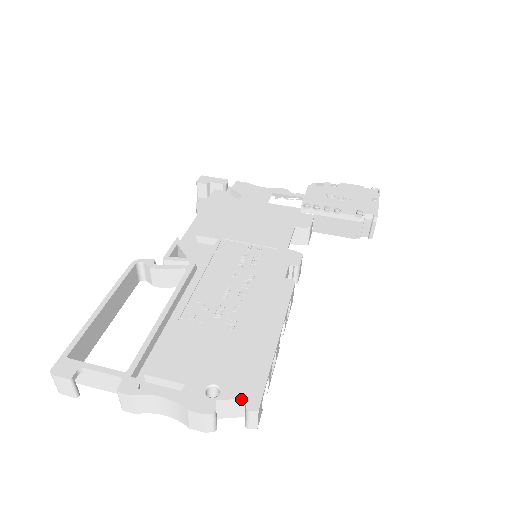
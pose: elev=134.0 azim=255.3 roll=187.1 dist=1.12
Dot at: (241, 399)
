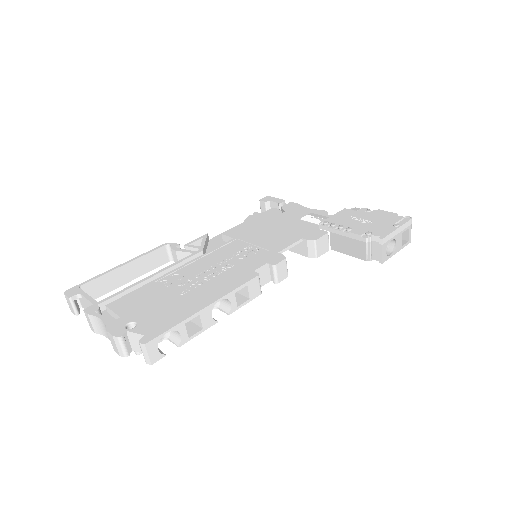
Dot at: (142, 335)
